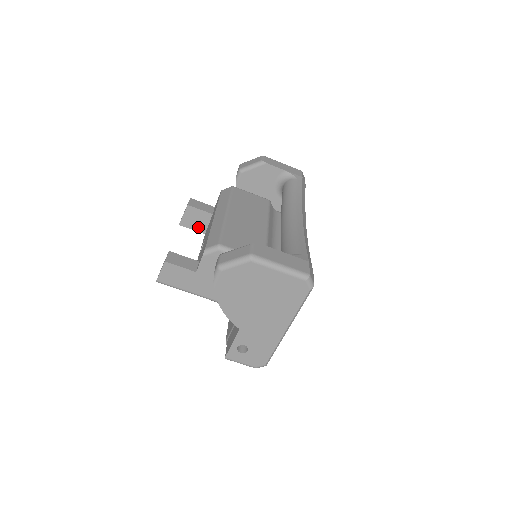
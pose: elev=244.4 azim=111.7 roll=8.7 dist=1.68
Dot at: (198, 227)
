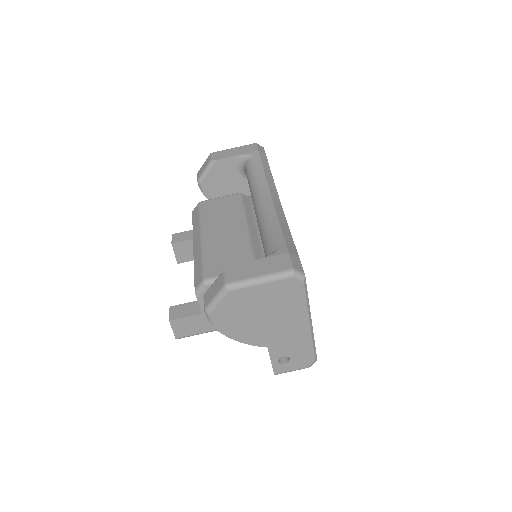
Dot at: occluded
